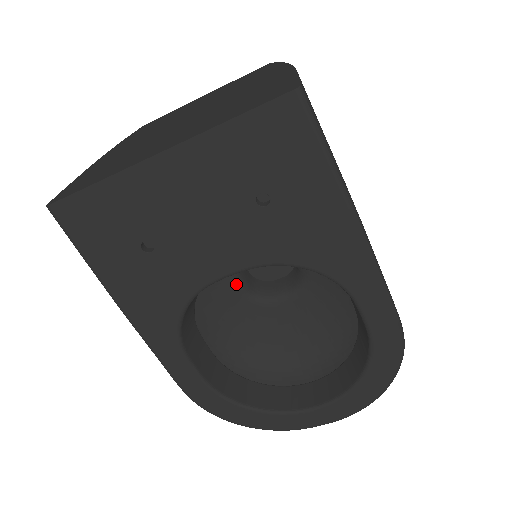
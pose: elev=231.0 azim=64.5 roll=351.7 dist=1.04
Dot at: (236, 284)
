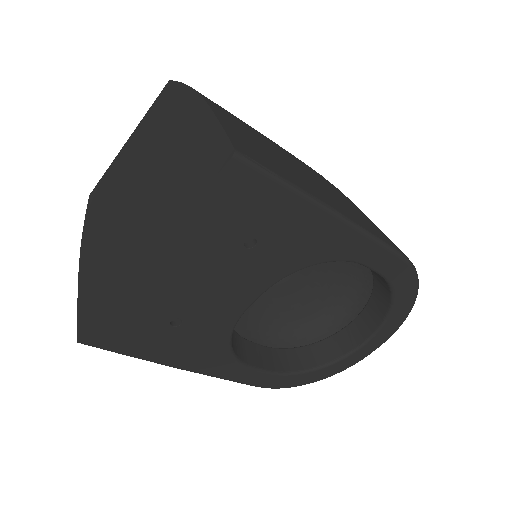
Dot at: occluded
